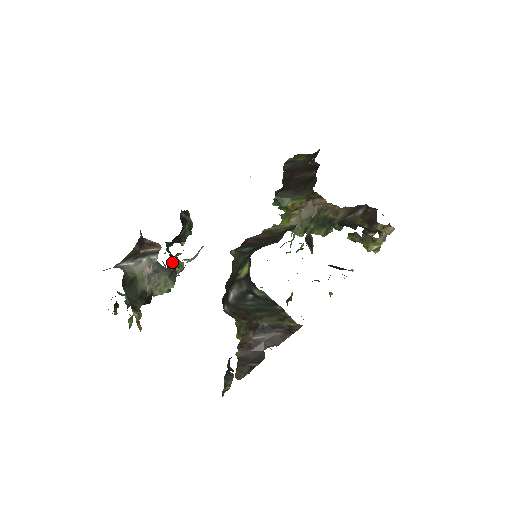
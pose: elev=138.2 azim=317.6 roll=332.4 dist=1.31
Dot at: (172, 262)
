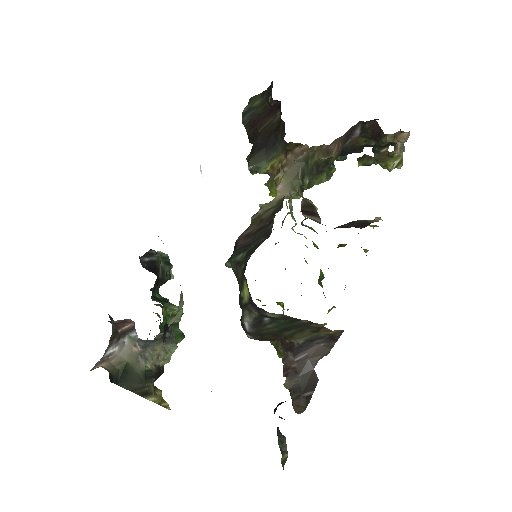
Dot at: (163, 318)
